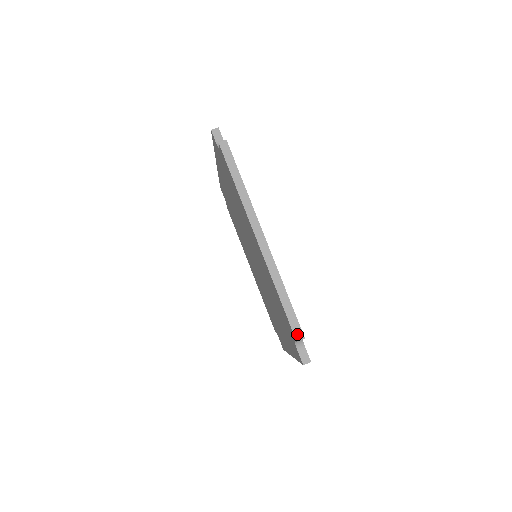
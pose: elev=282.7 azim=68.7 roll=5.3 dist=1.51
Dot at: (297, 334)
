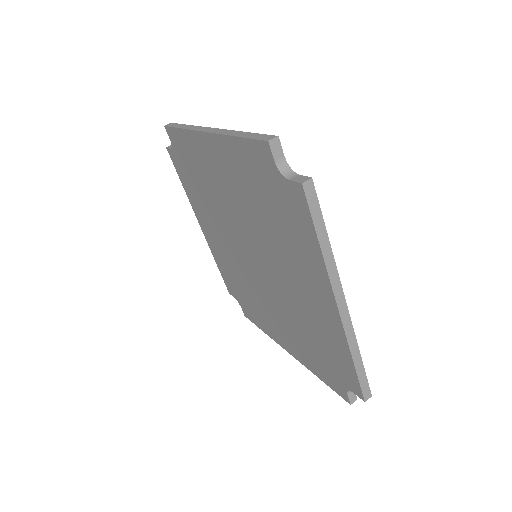
Dot at: (267, 139)
